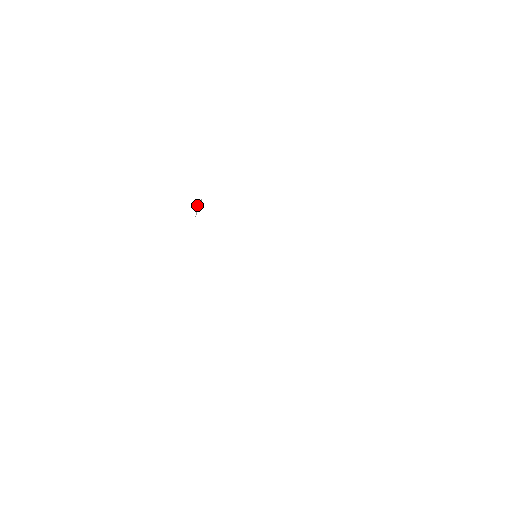
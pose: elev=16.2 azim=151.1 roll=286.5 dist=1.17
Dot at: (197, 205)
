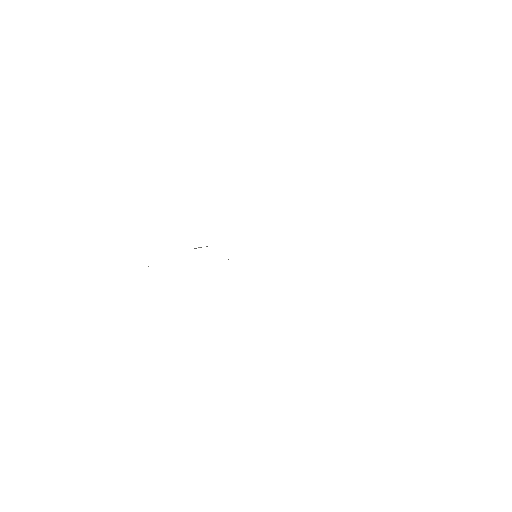
Dot at: (199, 247)
